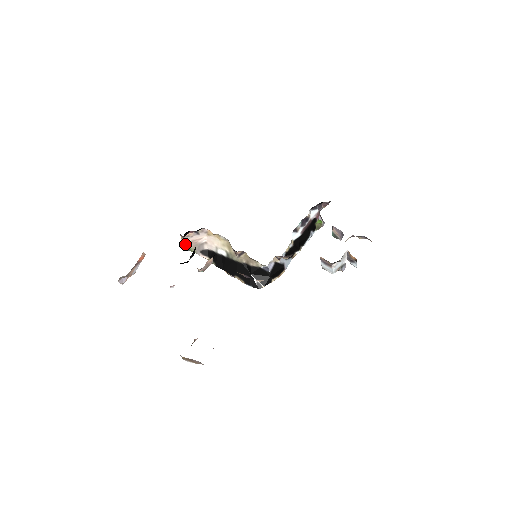
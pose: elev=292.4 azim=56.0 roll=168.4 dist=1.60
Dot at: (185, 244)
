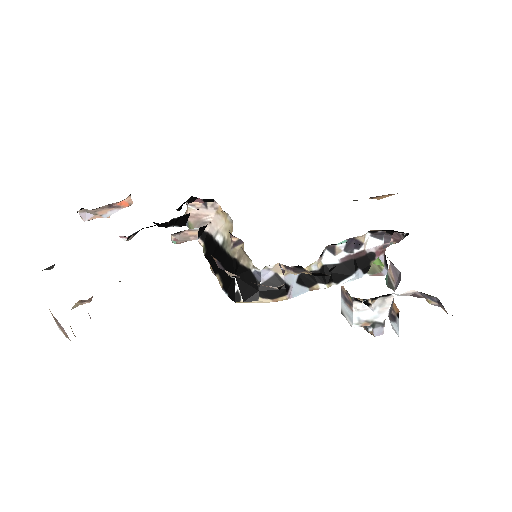
Dot at: occluded
